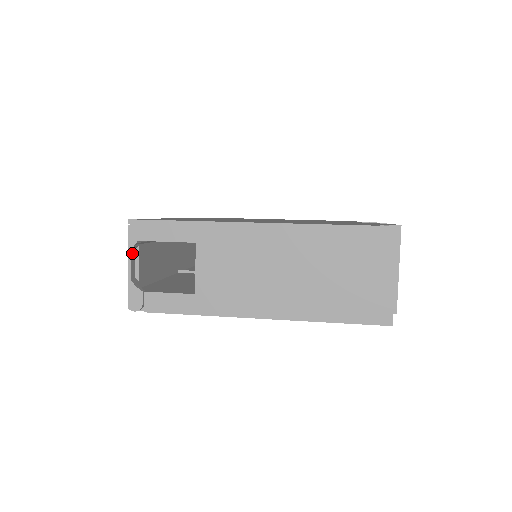
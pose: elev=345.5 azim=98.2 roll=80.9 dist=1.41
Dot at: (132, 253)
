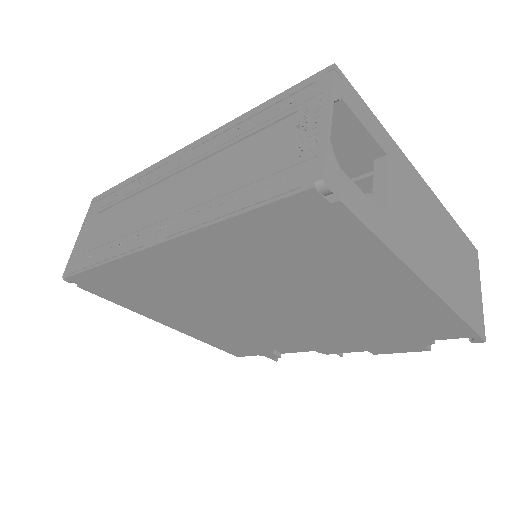
Dot at: (327, 108)
